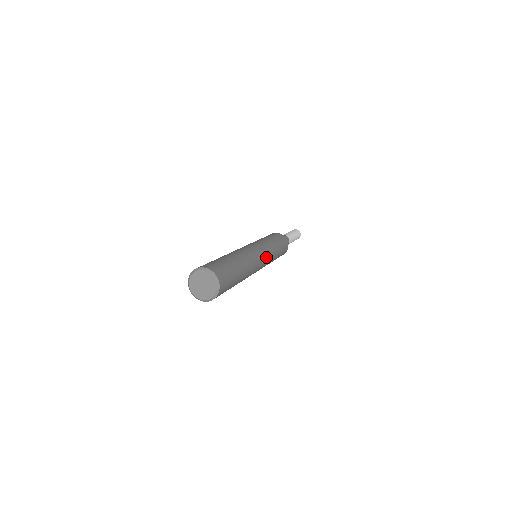
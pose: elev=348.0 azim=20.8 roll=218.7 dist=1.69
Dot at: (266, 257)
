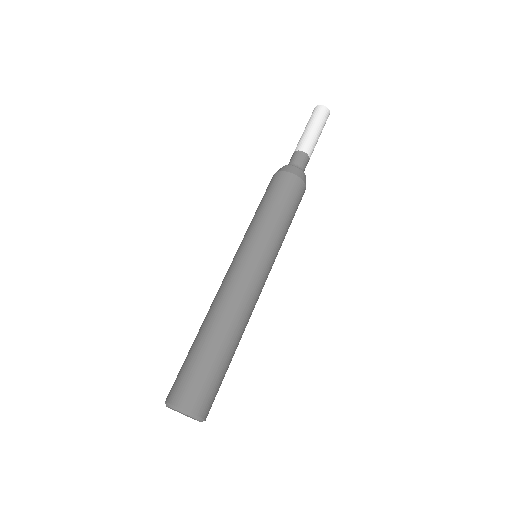
Dot at: (269, 270)
